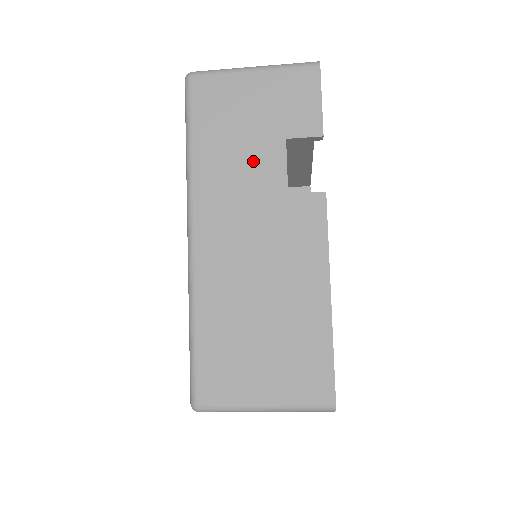
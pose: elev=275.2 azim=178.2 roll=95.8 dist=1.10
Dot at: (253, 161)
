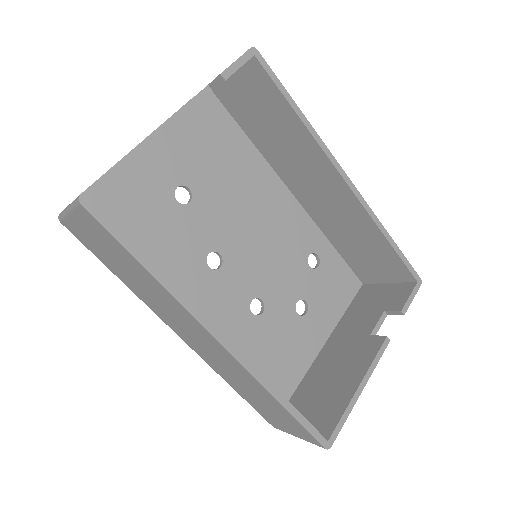
Dot at: occluded
